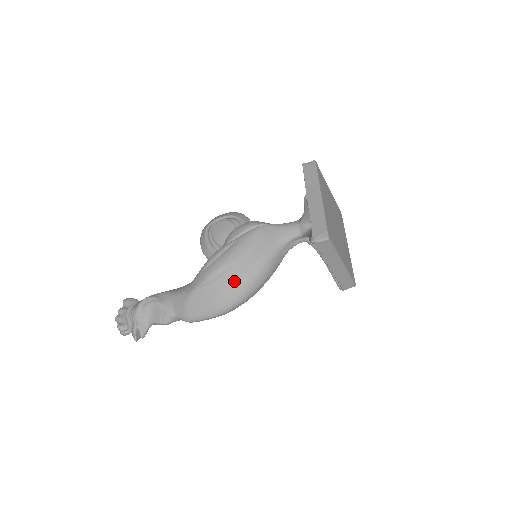
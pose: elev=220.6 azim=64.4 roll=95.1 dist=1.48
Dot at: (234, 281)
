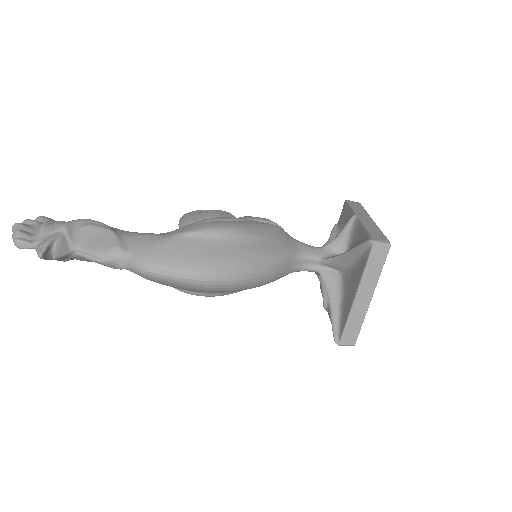
Dot at: (239, 251)
